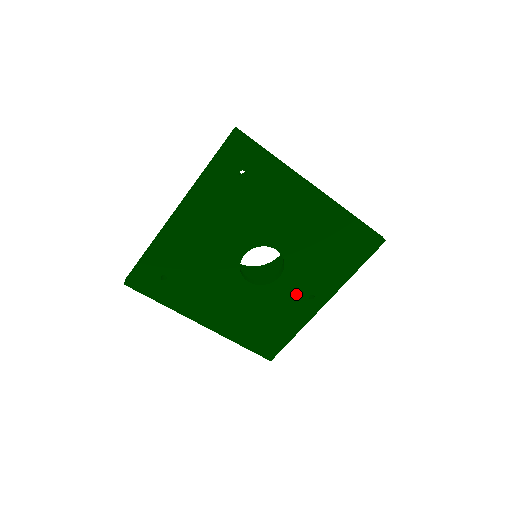
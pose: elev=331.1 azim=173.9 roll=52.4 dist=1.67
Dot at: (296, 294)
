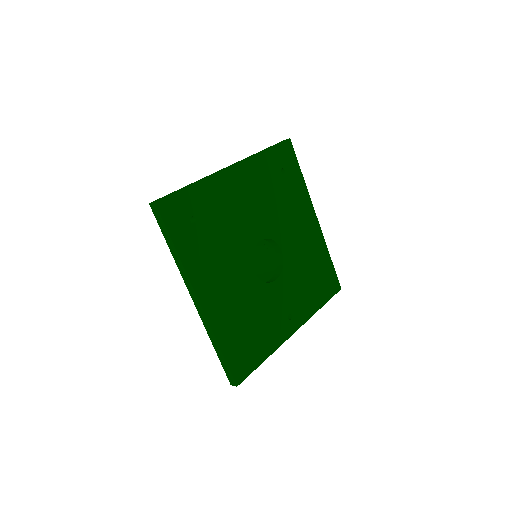
Dot at: (281, 307)
